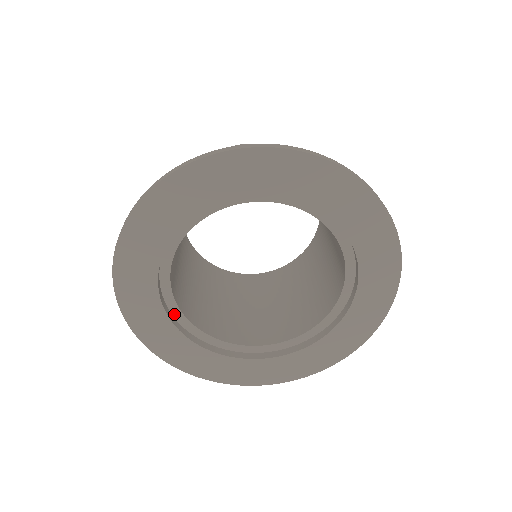
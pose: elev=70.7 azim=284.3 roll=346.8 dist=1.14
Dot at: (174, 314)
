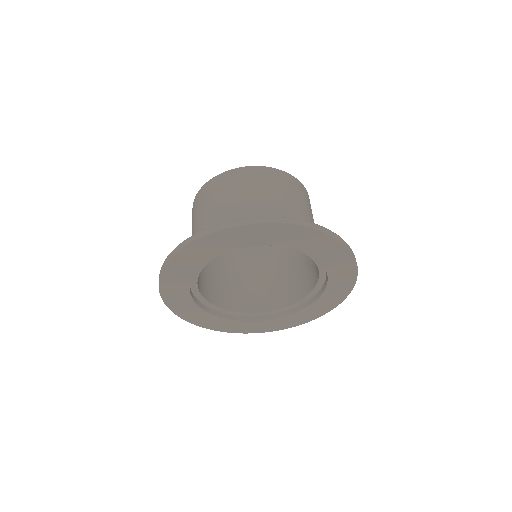
Dot at: (199, 299)
